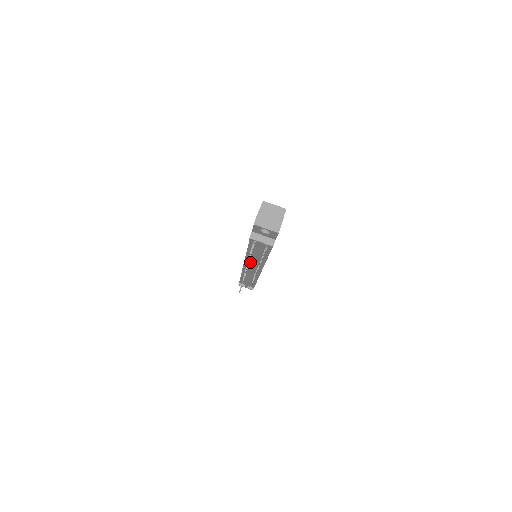
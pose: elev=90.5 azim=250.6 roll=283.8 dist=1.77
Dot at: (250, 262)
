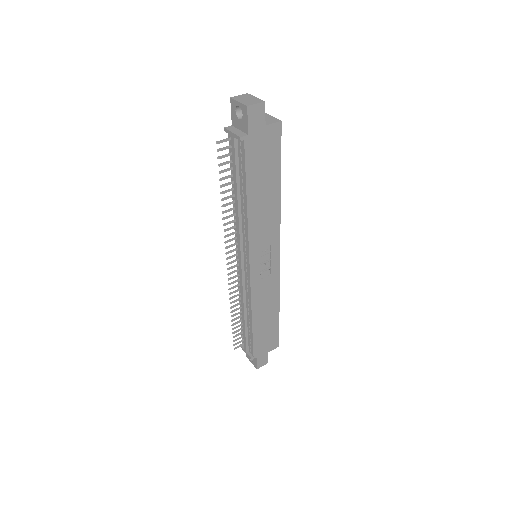
Dot at: occluded
